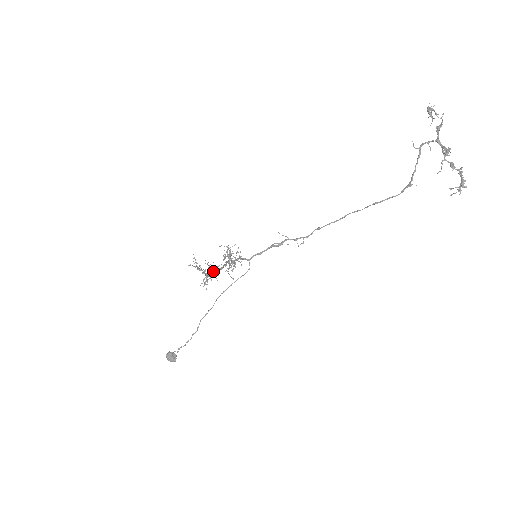
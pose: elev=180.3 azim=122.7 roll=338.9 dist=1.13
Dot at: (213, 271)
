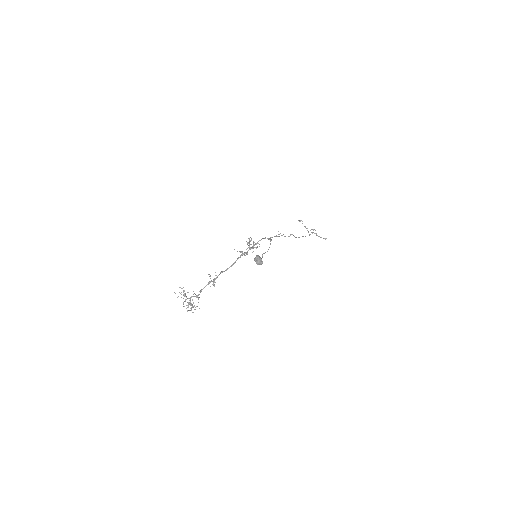
Dot at: (219, 274)
